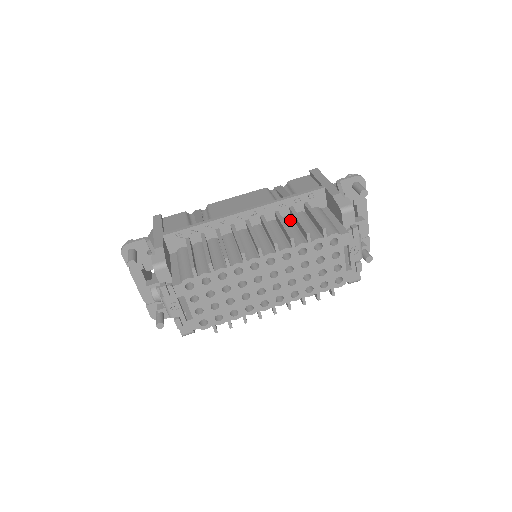
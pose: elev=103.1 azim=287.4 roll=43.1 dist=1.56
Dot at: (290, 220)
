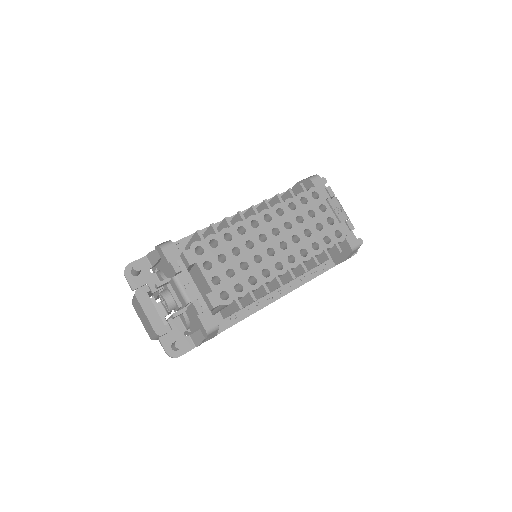
Dot at: occluded
